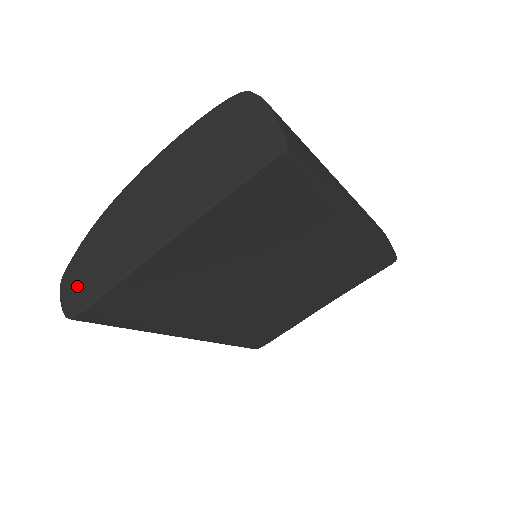
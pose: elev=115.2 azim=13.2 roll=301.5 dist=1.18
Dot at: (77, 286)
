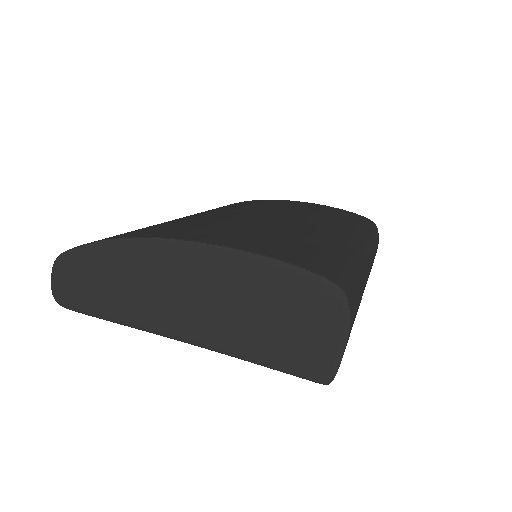
Dot at: (74, 283)
